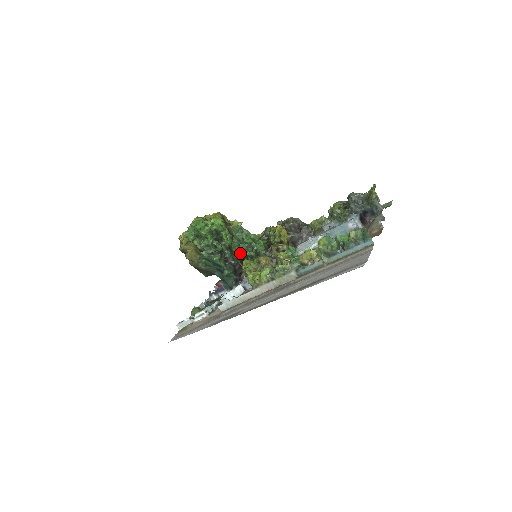
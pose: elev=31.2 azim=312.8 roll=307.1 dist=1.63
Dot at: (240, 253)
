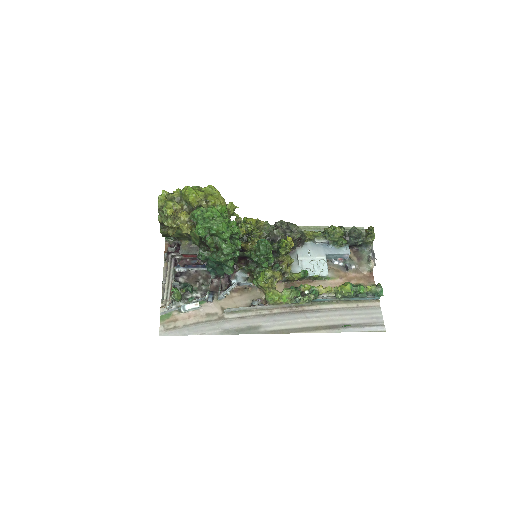
Dot at: (249, 257)
